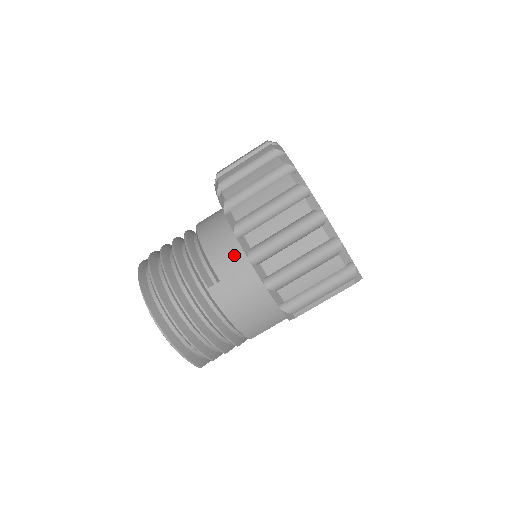
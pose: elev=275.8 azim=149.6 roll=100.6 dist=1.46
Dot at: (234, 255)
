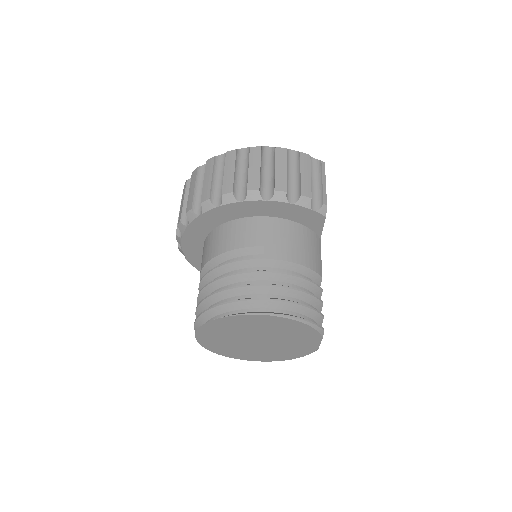
Dot at: (252, 227)
